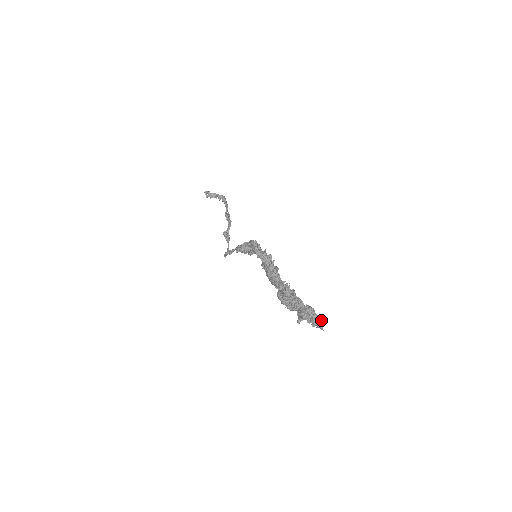
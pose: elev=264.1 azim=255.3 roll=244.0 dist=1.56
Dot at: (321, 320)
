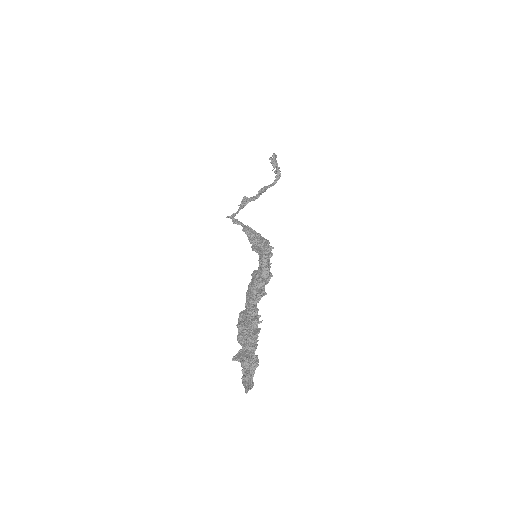
Dot at: (253, 382)
